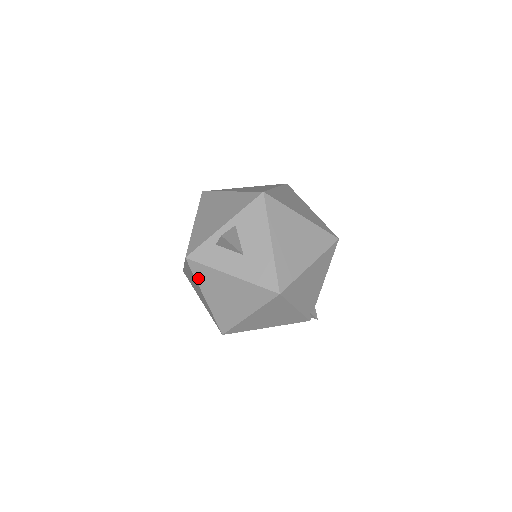
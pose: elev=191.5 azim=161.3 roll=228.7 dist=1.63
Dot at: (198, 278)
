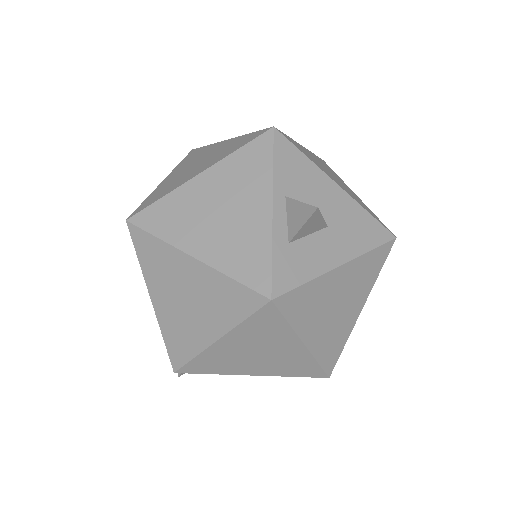
Dot at: (293, 319)
